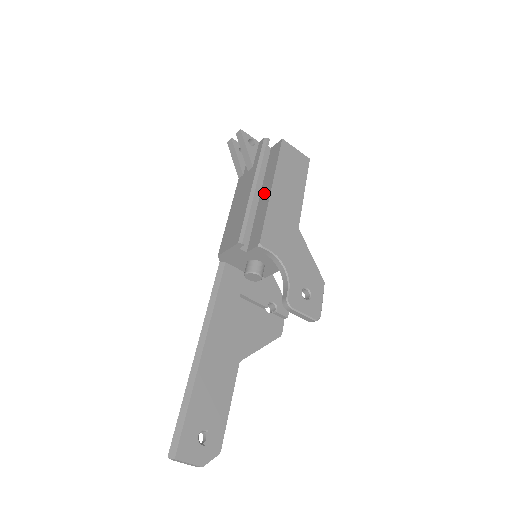
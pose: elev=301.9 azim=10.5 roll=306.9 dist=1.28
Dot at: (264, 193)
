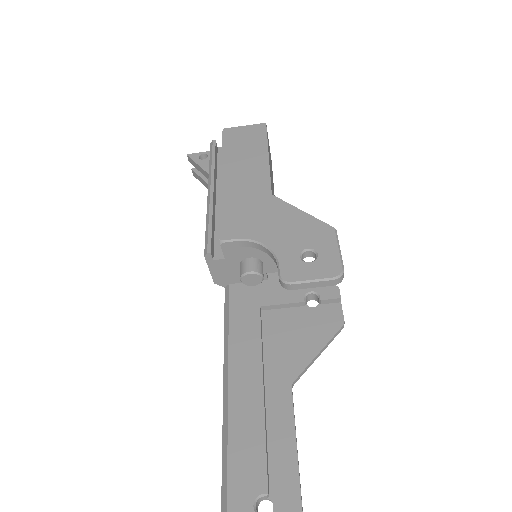
Dot at: occluded
